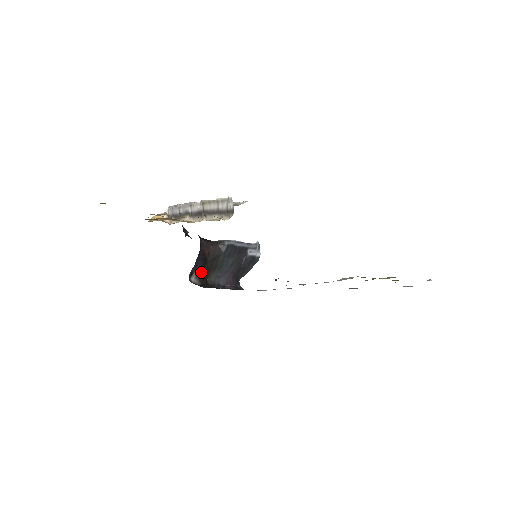
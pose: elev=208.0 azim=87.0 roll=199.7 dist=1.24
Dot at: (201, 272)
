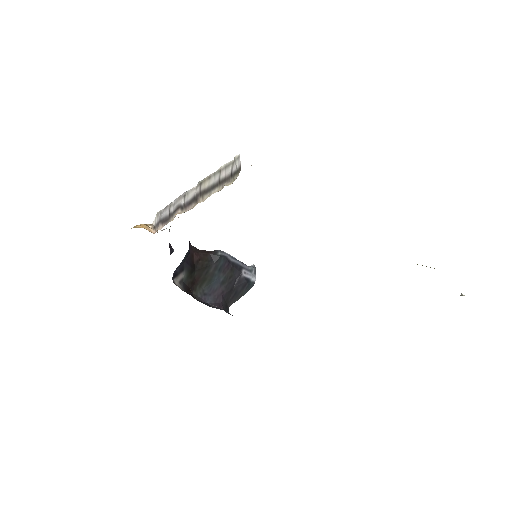
Dot at: (186, 280)
